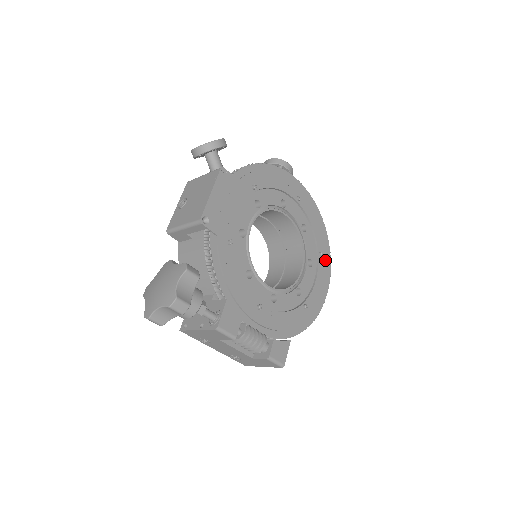
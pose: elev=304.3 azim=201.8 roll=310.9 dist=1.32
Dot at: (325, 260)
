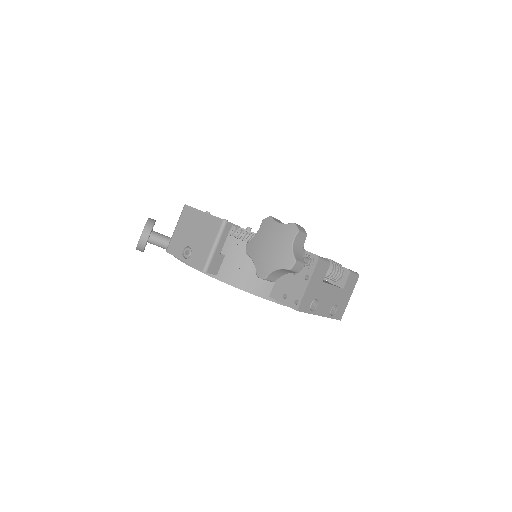
Dot at: occluded
